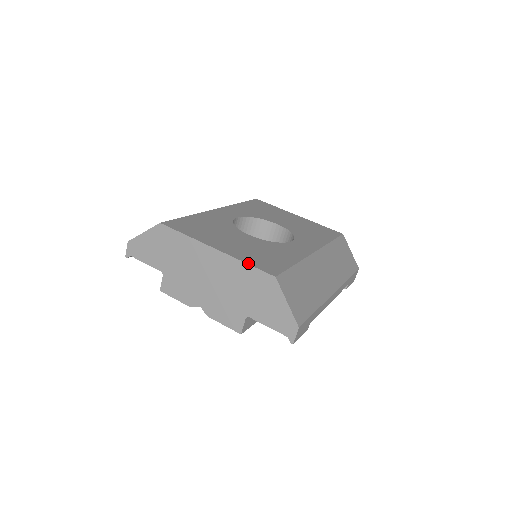
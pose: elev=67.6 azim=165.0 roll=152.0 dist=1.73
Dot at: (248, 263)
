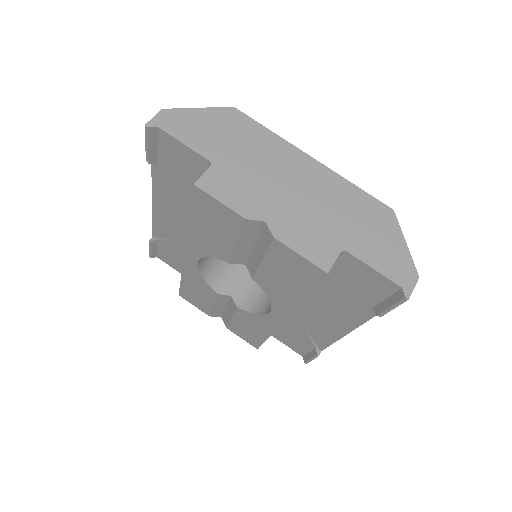
Dot at: (356, 187)
